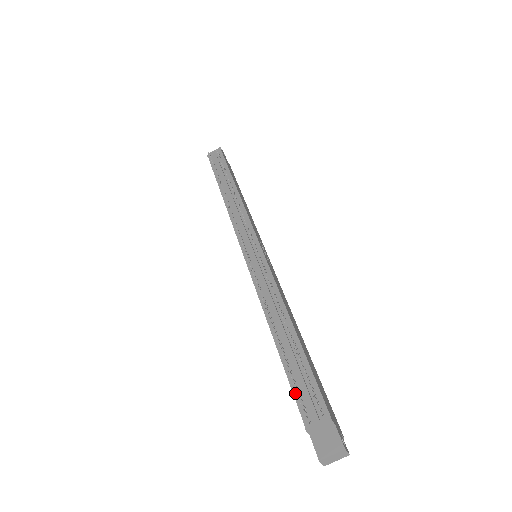
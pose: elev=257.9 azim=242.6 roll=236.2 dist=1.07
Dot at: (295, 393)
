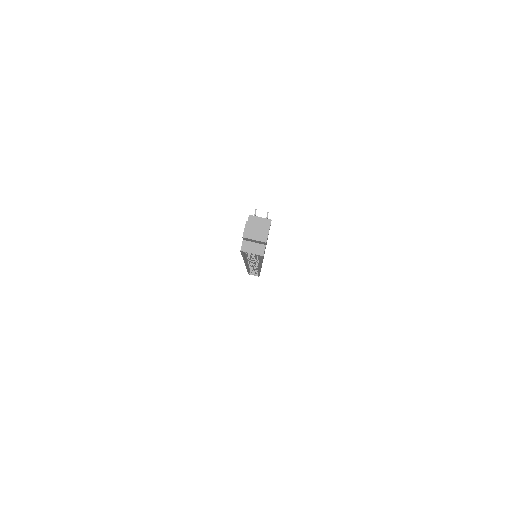
Dot at: occluded
